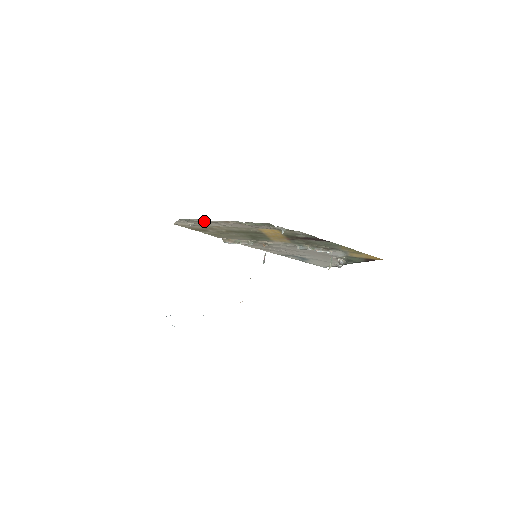
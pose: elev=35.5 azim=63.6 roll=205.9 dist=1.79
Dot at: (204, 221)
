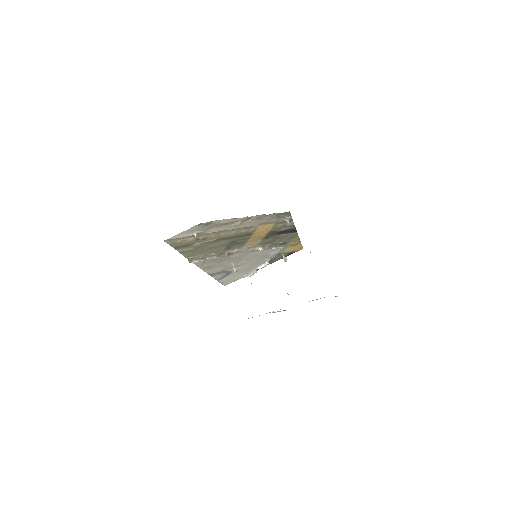
Dot at: (226, 222)
